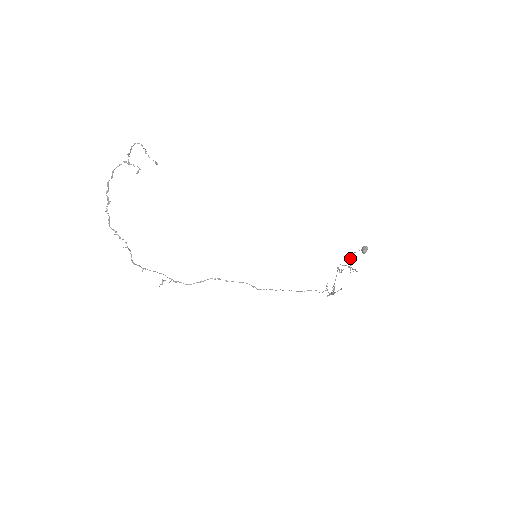
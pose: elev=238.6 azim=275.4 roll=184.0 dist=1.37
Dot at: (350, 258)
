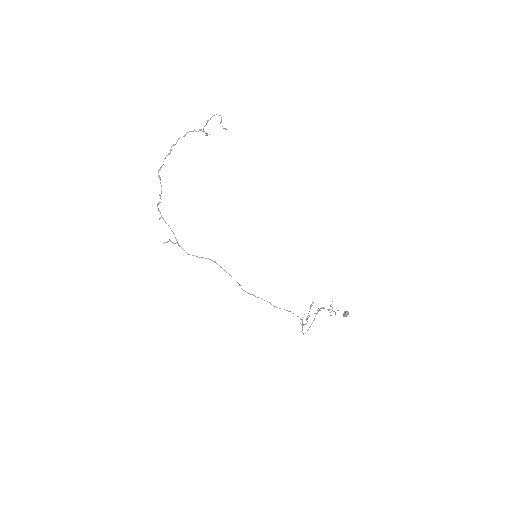
Dot at: (331, 311)
